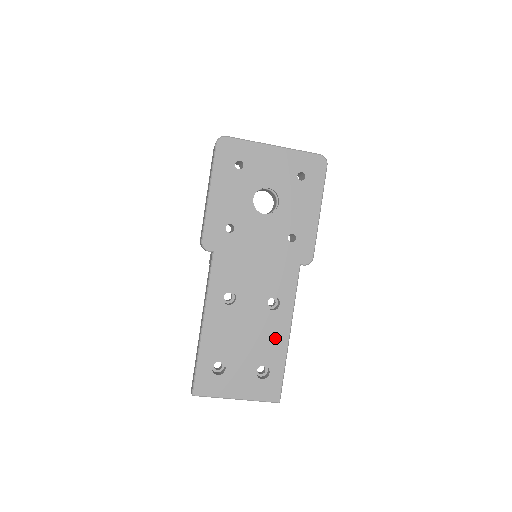
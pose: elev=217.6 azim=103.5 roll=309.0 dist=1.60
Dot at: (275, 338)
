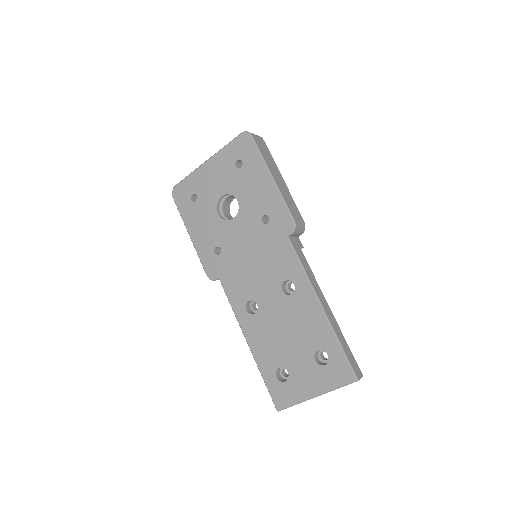
Dot at: (310, 318)
